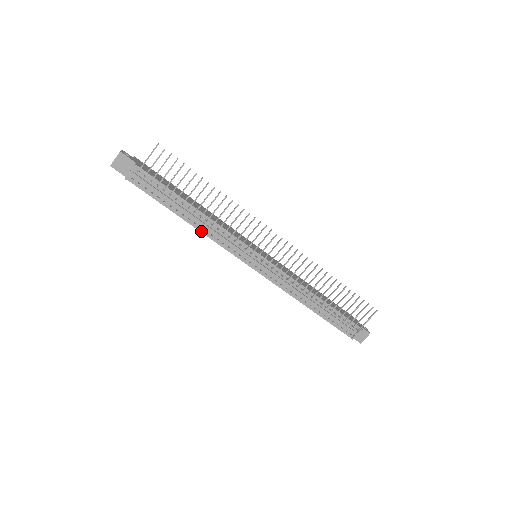
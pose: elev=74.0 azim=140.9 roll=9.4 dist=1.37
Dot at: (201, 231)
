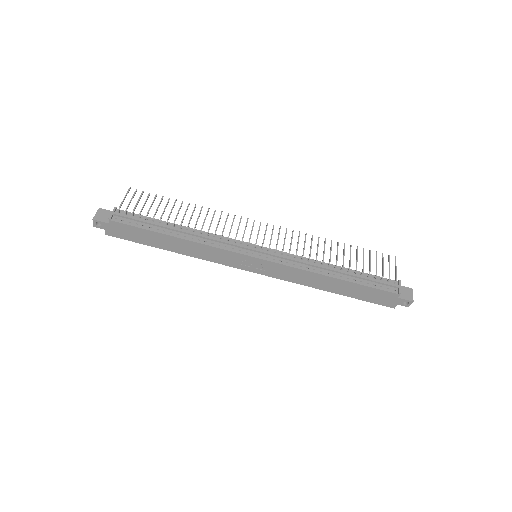
Dot at: (194, 241)
